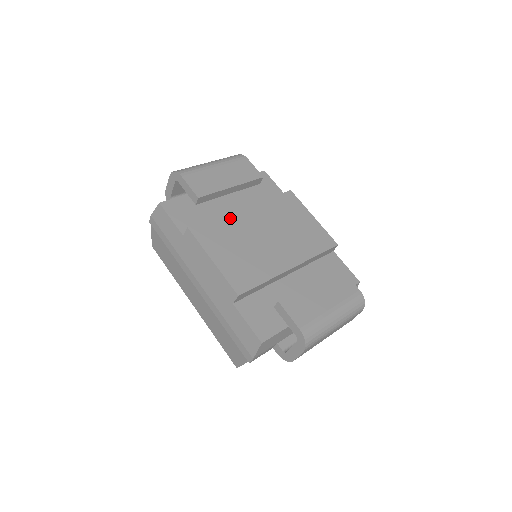
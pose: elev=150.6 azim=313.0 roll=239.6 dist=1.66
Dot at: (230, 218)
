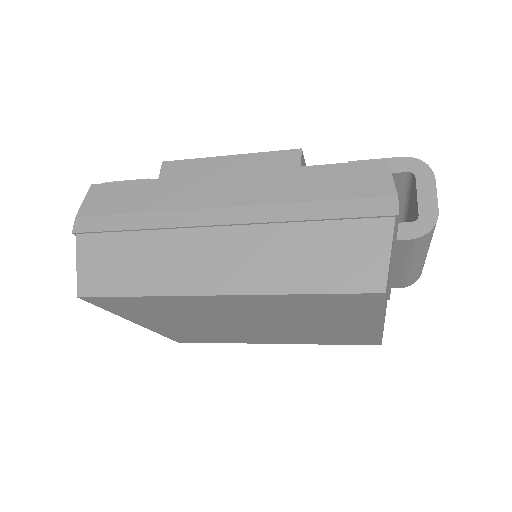
Dot at: occluded
